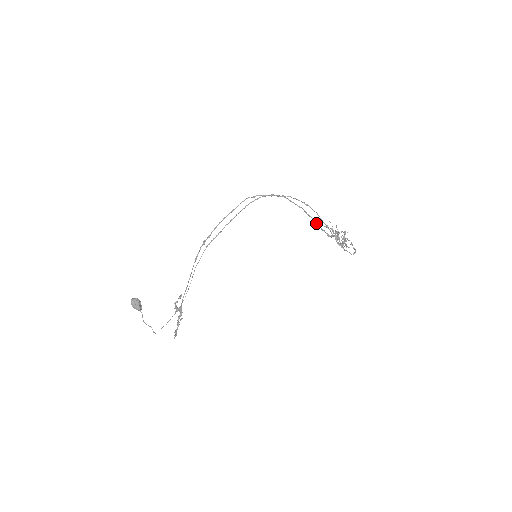
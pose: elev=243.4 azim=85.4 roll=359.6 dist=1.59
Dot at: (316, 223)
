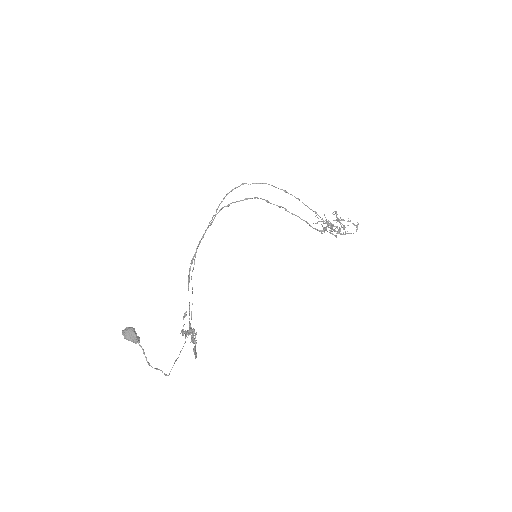
Dot at: (303, 220)
